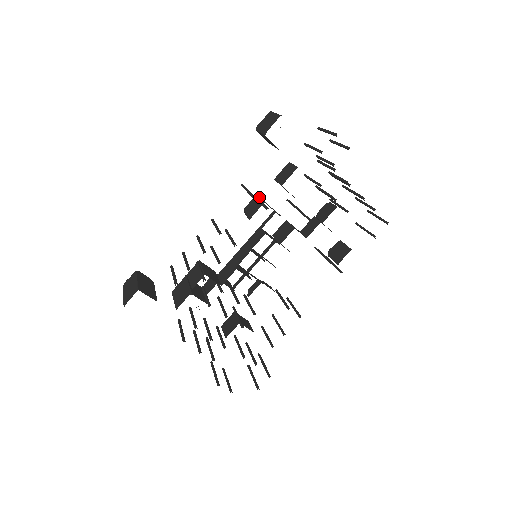
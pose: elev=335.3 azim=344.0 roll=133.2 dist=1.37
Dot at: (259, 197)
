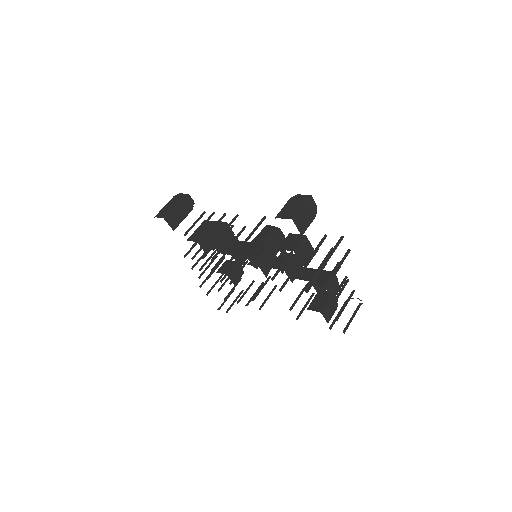
Dot at: (273, 232)
